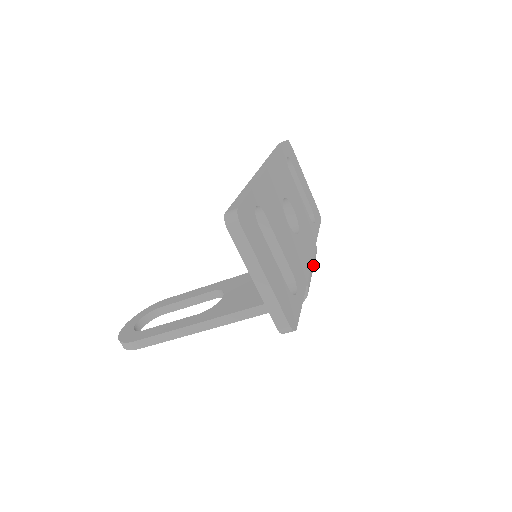
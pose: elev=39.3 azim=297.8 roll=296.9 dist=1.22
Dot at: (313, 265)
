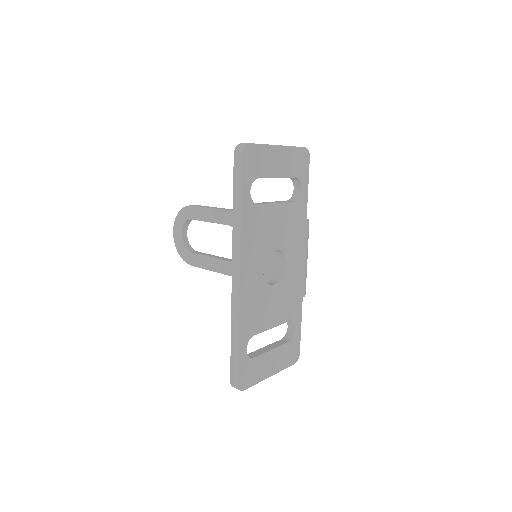
Dot at: (307, 255)
